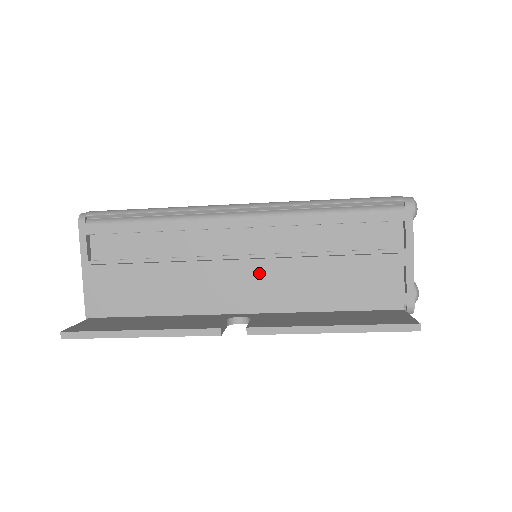
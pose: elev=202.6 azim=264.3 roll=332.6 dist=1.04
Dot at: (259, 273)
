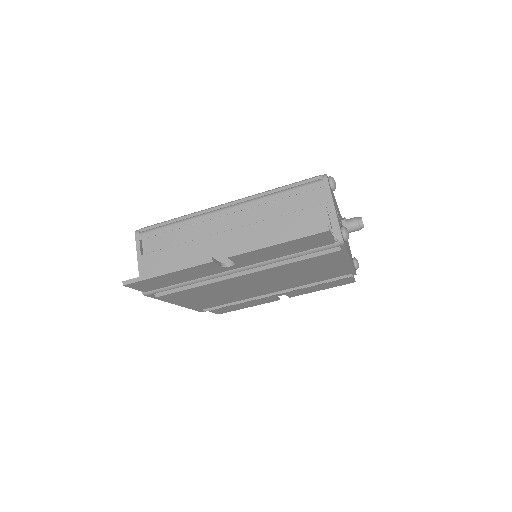
Dot at: (240, 236)
